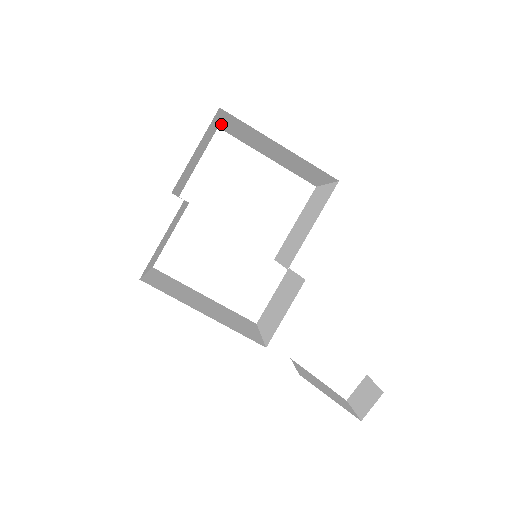
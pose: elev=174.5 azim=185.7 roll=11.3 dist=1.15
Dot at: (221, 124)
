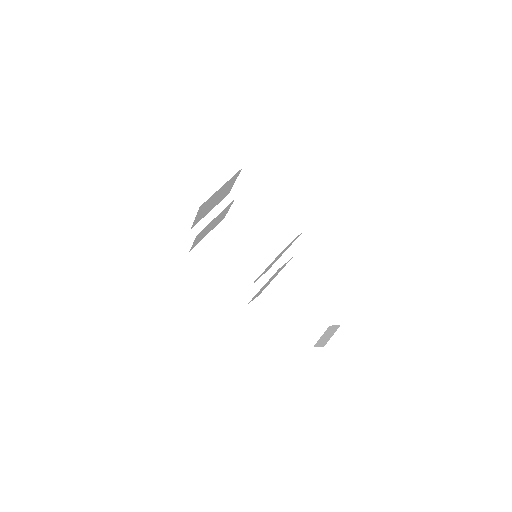
Dot at: occluded
